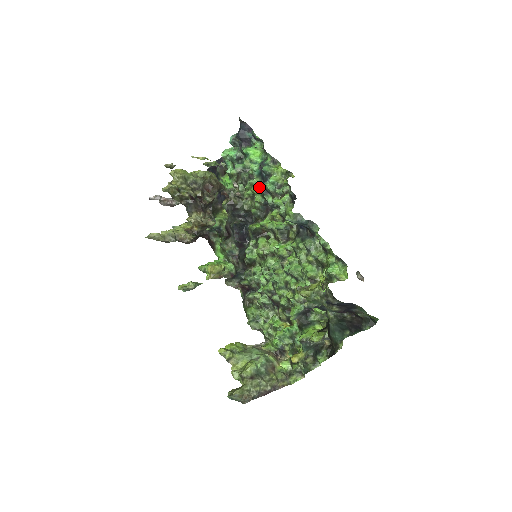
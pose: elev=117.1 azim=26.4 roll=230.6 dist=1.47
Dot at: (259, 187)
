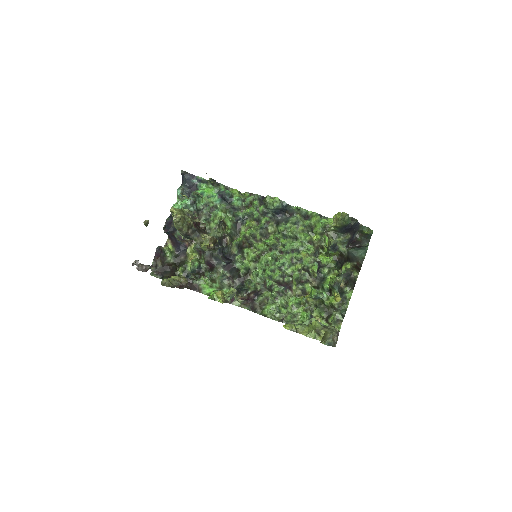
Dot at: (227, 209)
